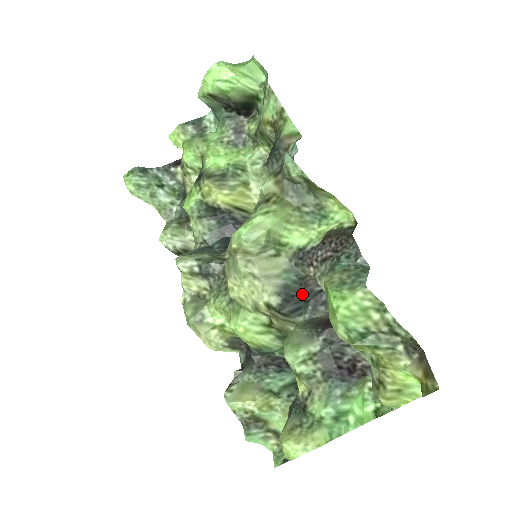
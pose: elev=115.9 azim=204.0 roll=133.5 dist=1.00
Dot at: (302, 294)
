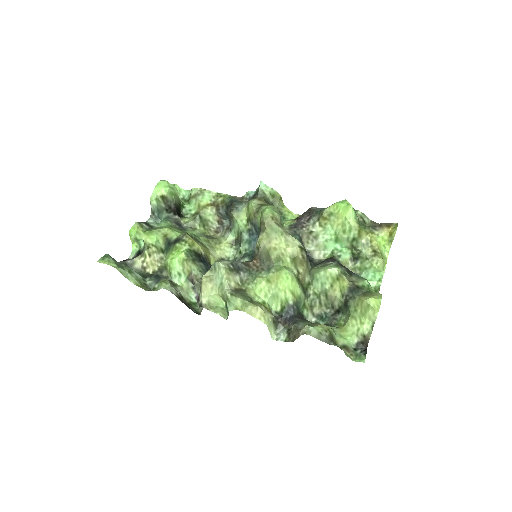
Dot at: occluded
